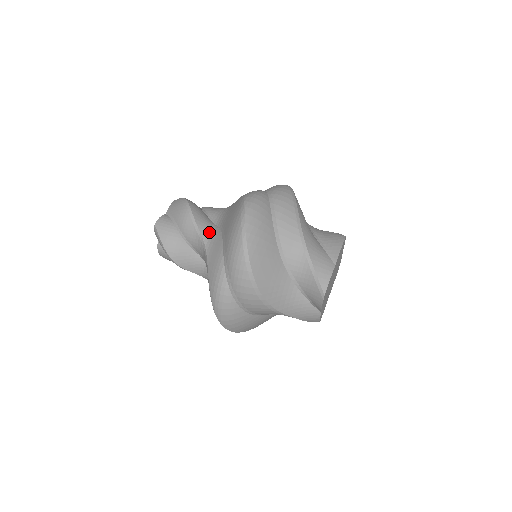
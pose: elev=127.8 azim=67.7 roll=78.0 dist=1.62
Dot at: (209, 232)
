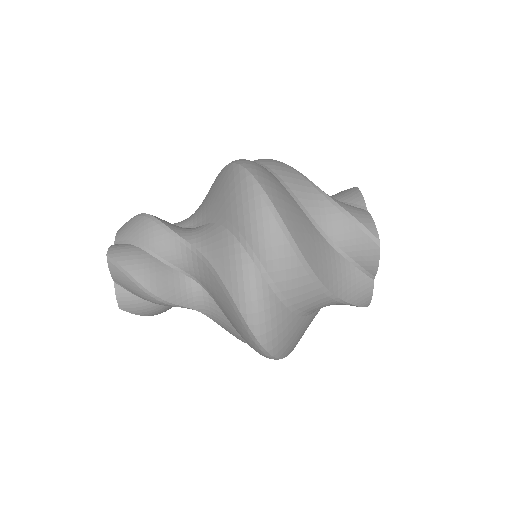
Dot at: (199, 302)
